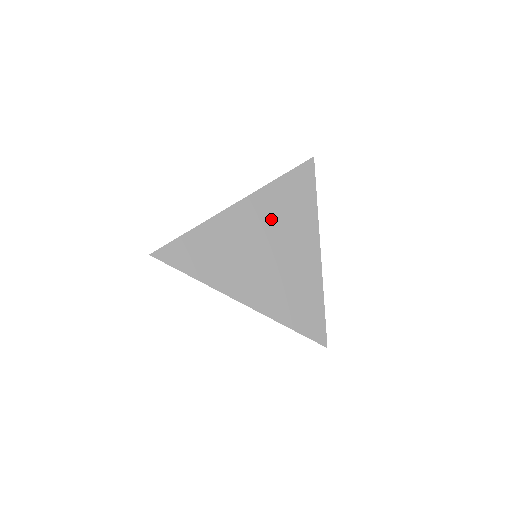
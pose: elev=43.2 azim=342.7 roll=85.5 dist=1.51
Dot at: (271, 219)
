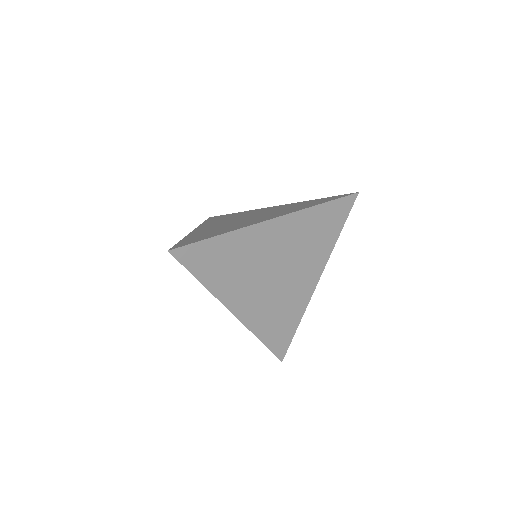
Dot at: (294, 243)
